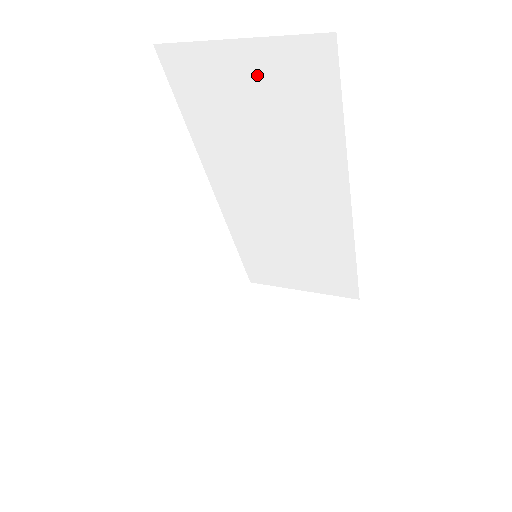
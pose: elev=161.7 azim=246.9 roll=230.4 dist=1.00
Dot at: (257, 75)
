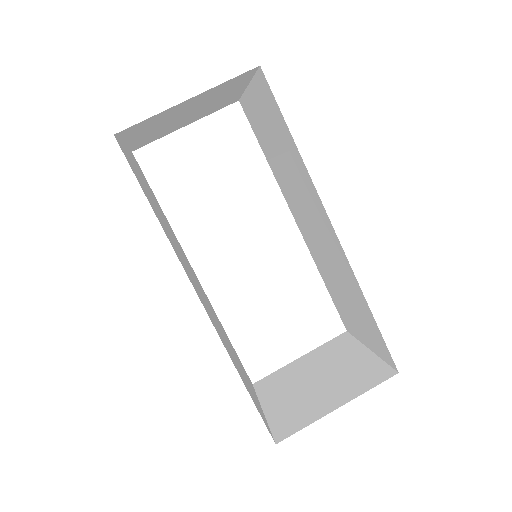
Dot at: (261, 110)
